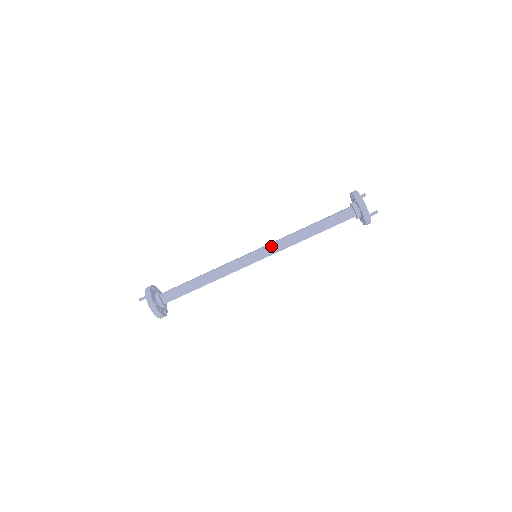
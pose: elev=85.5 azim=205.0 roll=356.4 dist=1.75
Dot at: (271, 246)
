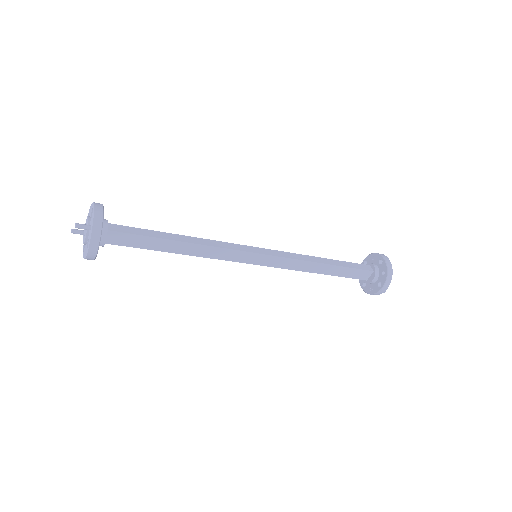
Dot at: (281, 259)
